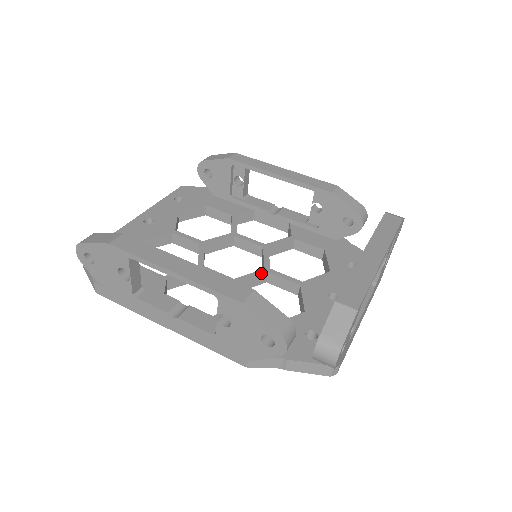
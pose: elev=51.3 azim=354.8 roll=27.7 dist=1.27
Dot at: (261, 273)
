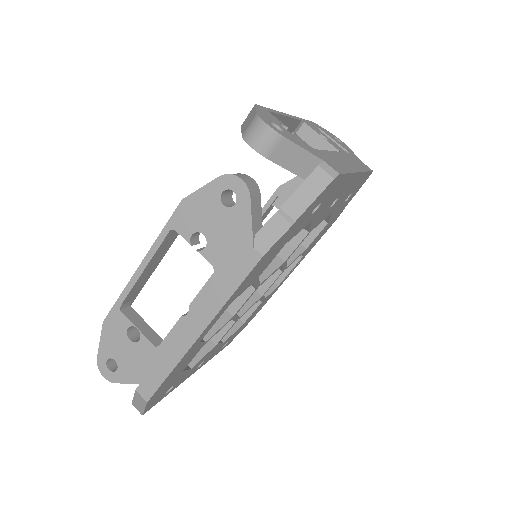
Dot at: occluded
